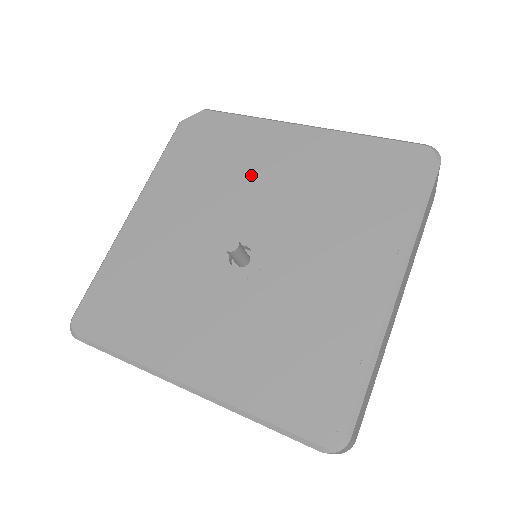
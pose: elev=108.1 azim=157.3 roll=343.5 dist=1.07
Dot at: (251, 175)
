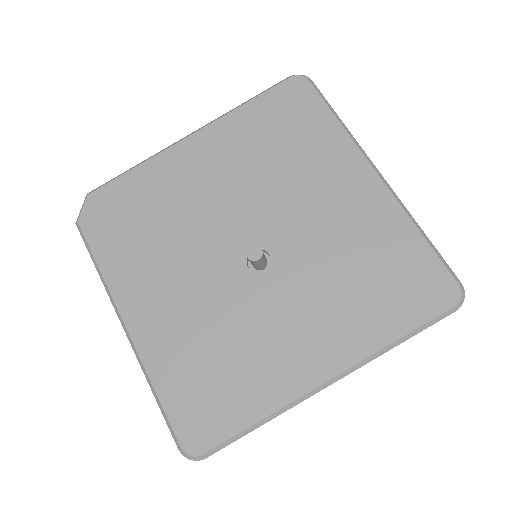
Dot at: (193, 203)
